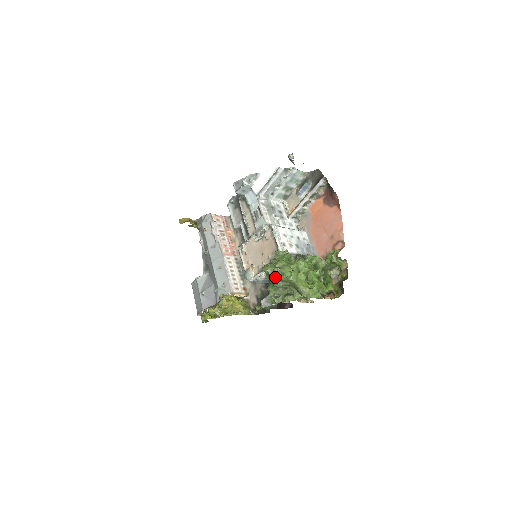
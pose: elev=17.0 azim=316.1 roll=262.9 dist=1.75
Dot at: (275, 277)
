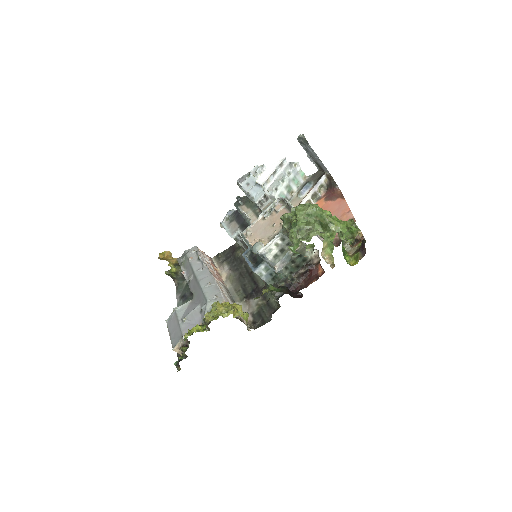
Dot at: (299, 212)
